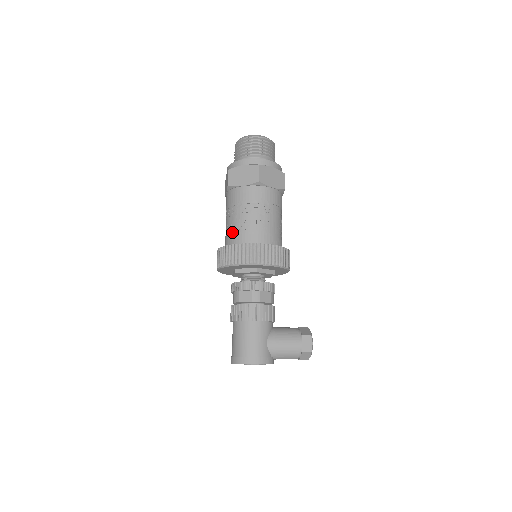
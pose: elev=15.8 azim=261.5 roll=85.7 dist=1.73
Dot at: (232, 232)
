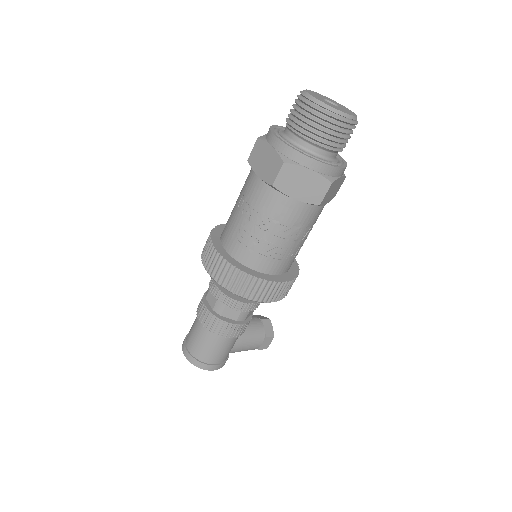
Dot at: (249, 247)
